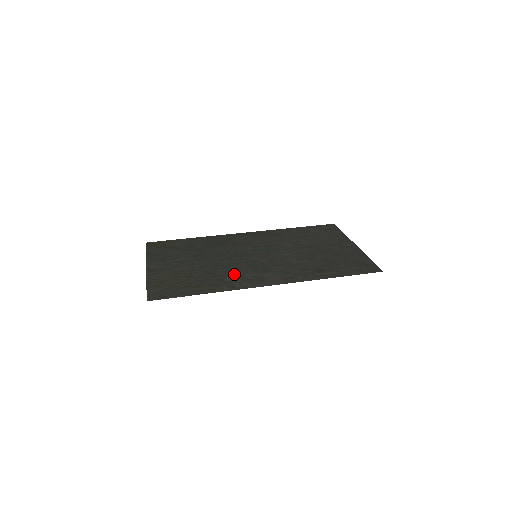
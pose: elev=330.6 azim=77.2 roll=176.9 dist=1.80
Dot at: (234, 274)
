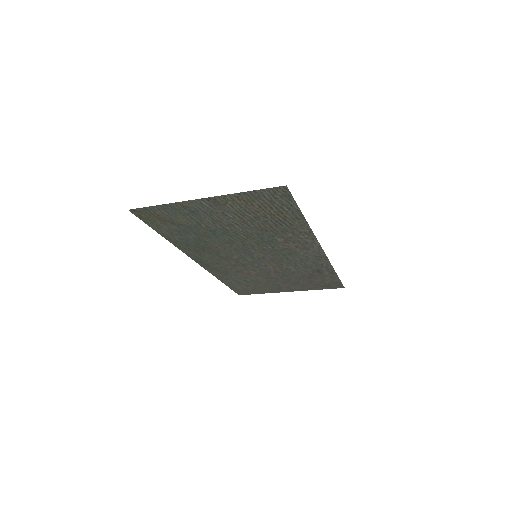
Dot at: (281, 239)
